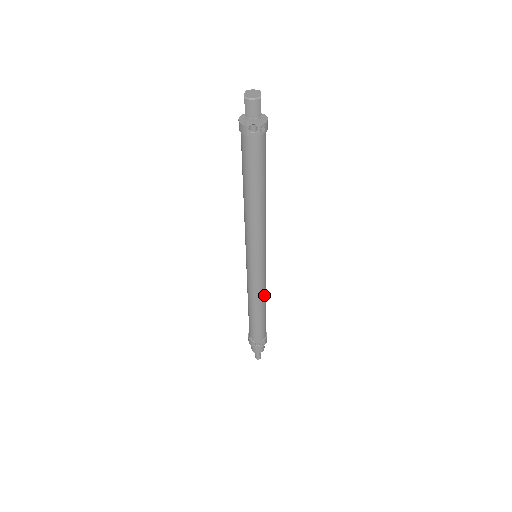
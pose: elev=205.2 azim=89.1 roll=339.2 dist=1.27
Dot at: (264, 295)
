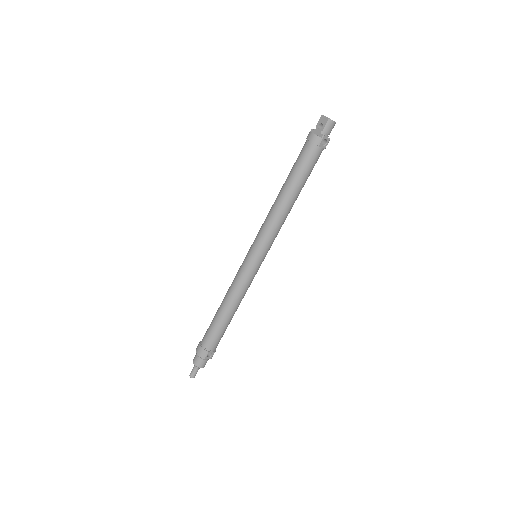
Dot at: (243, 297)
